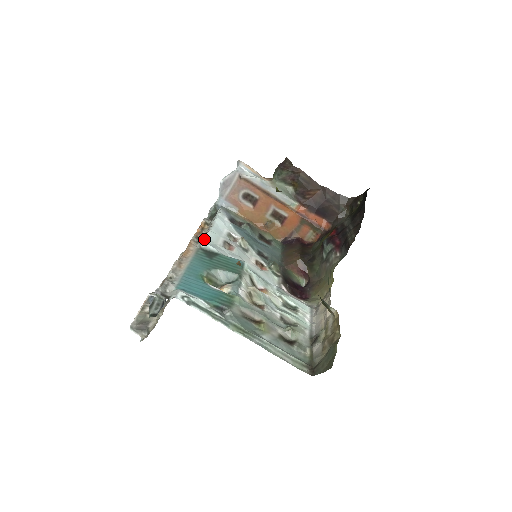
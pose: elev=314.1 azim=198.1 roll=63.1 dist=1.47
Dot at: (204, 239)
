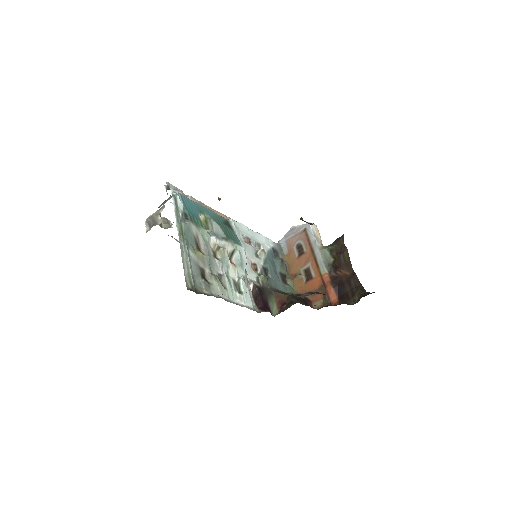
Dot at: occluded
